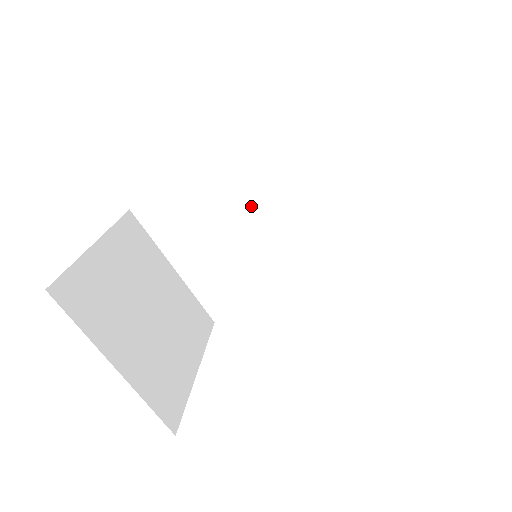
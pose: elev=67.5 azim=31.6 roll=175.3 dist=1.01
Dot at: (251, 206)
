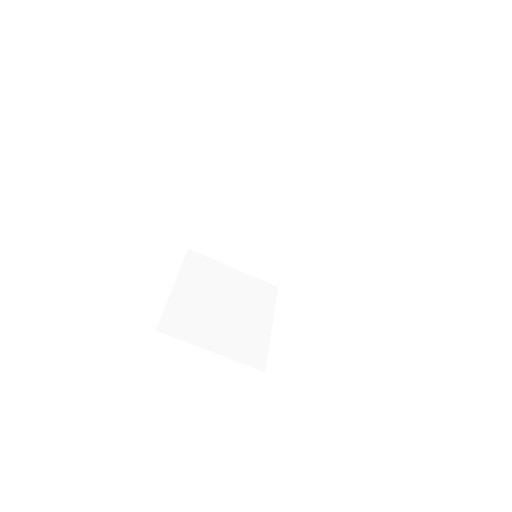
Dot at: (250, 215)
